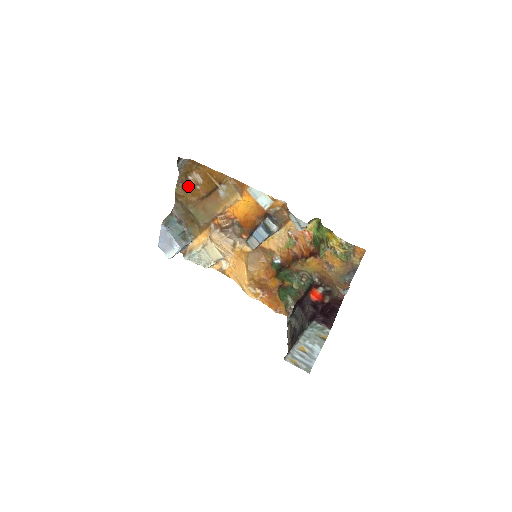
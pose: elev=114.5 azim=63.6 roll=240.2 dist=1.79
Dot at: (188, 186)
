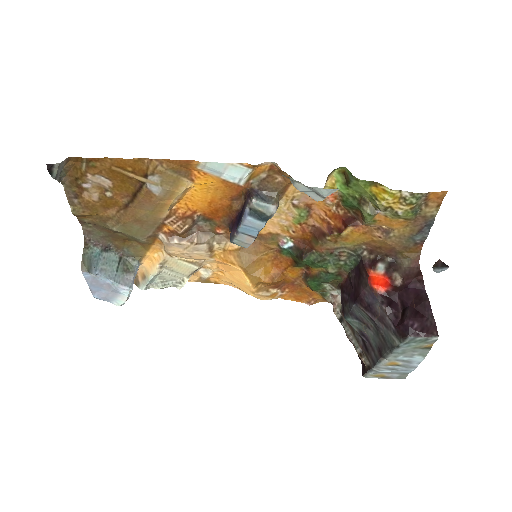
Dot at: (90, 199)
